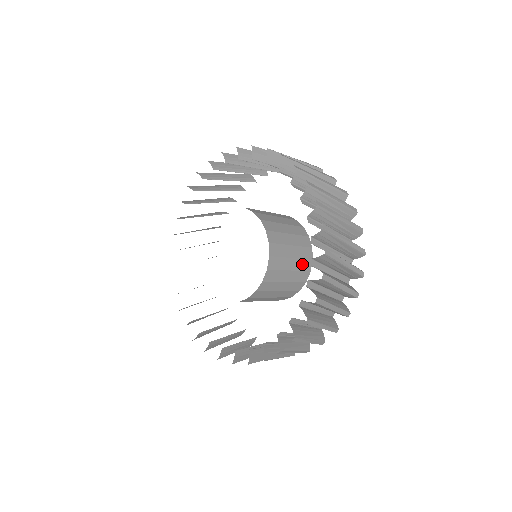
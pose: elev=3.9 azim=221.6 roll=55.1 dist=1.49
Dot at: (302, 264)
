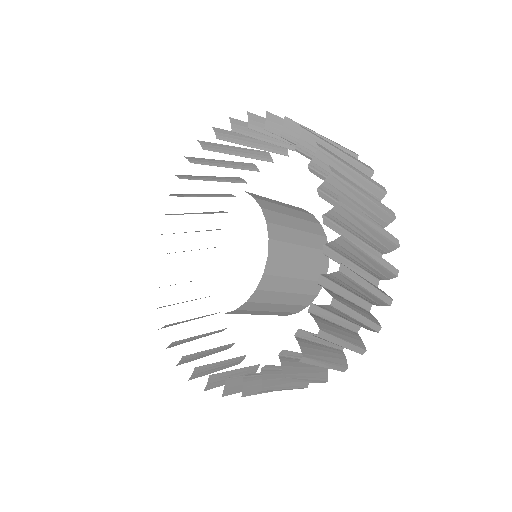
Dot at: (308, 286)
